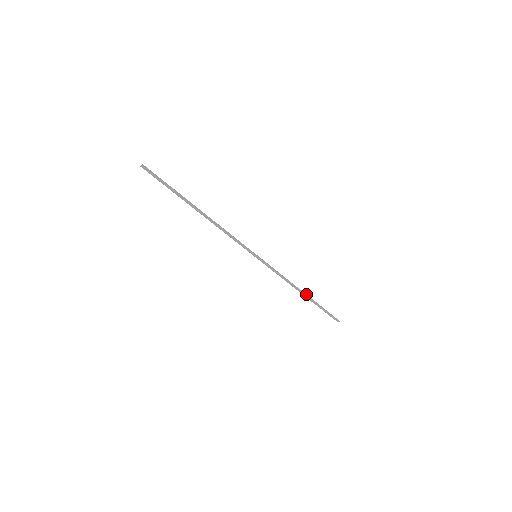
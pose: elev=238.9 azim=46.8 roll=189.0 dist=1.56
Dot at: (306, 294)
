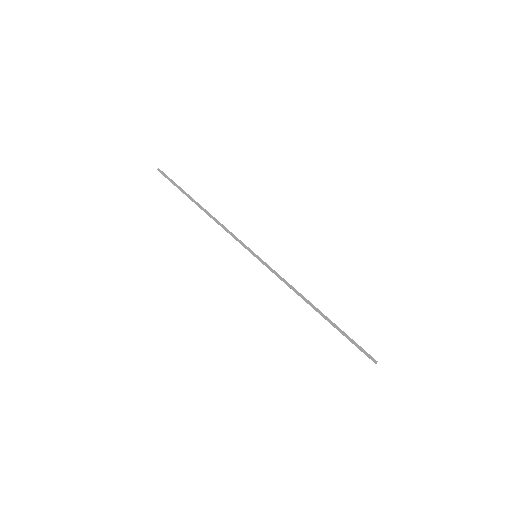
Dot at: occluded
